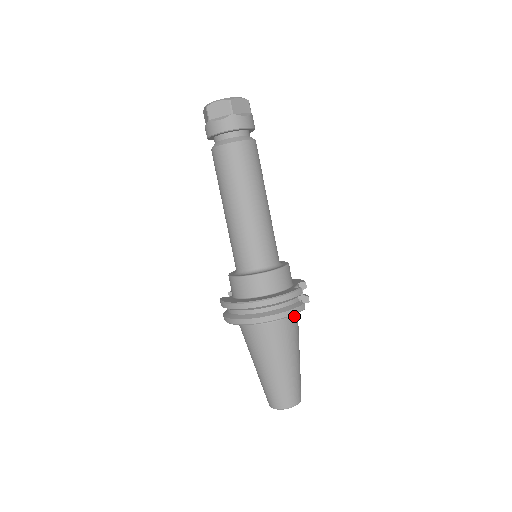
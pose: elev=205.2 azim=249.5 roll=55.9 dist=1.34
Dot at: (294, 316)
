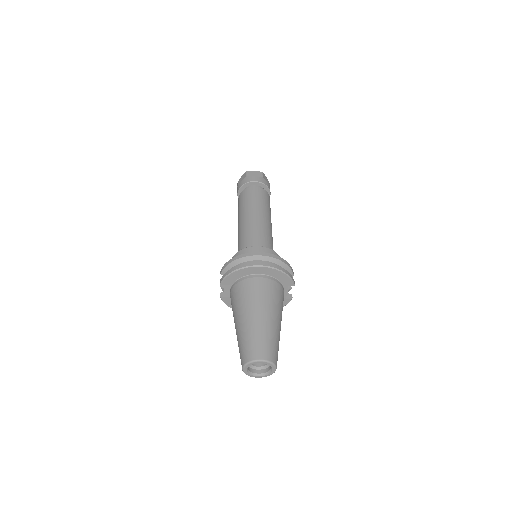
Dot at: (283, 292)
